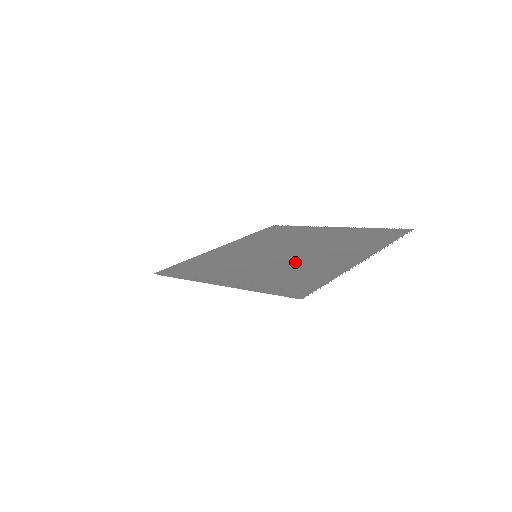
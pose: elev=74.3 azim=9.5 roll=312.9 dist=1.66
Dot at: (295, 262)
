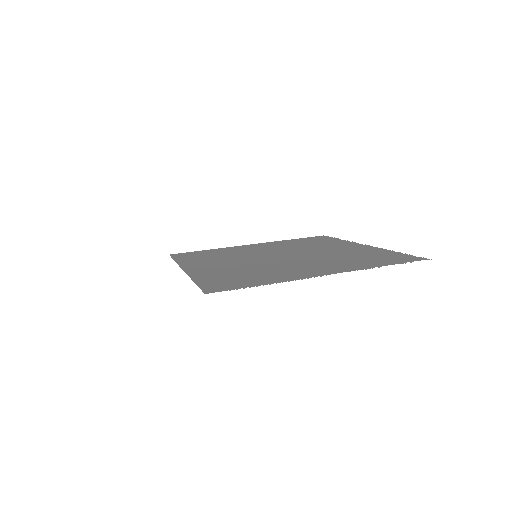
Dot at: (268, 266)
